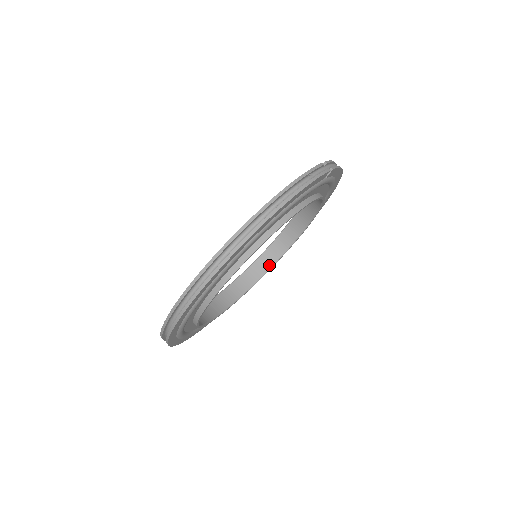
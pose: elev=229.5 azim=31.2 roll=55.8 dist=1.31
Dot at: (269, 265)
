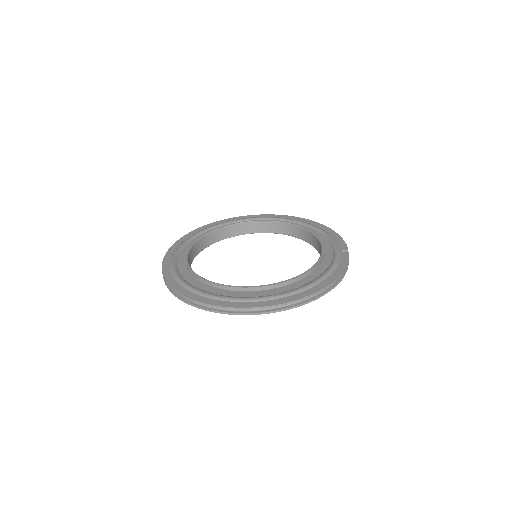
Dot at: (230, 235)
